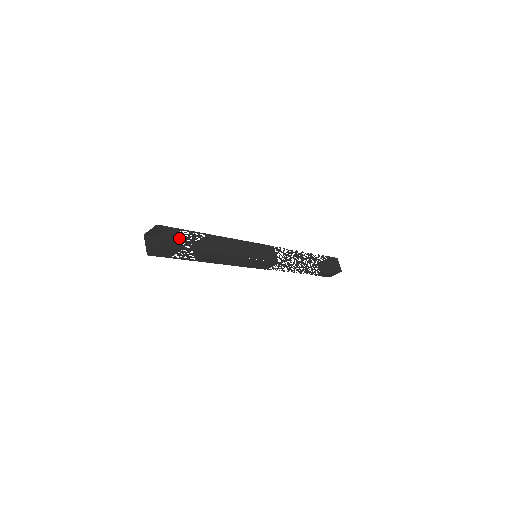
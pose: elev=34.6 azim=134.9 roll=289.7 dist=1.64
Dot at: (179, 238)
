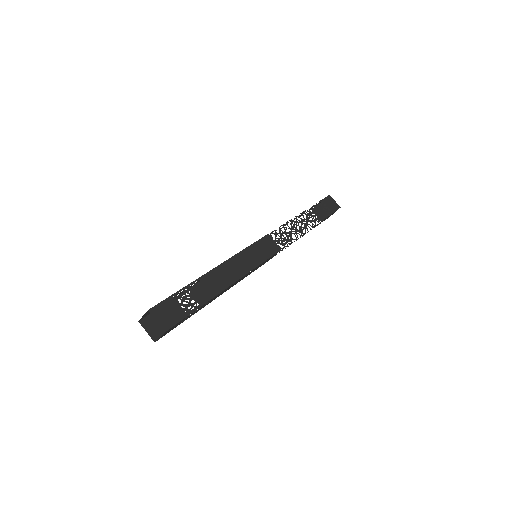
Dot at: (177, 306)
